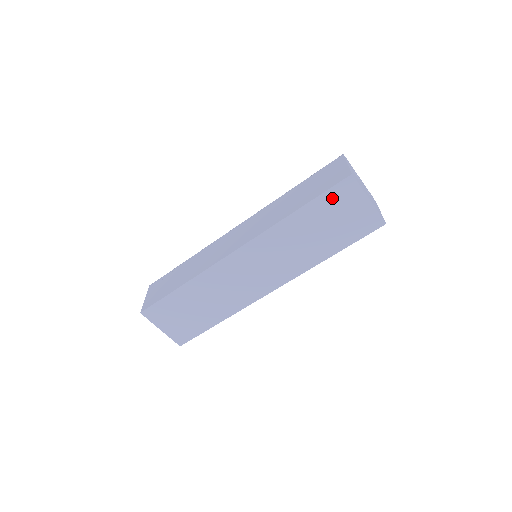
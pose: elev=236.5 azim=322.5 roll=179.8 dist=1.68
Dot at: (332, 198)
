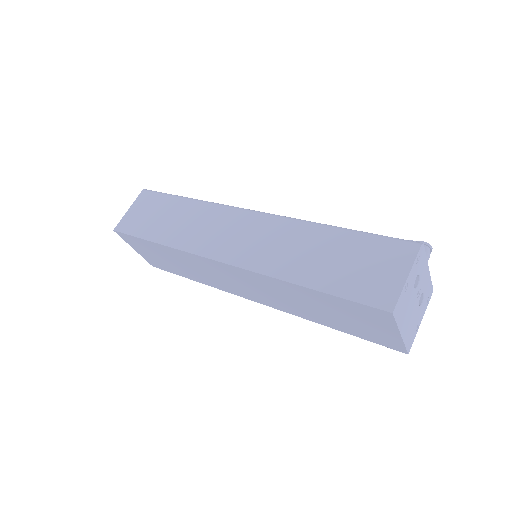
Dot at: (354, 307)
